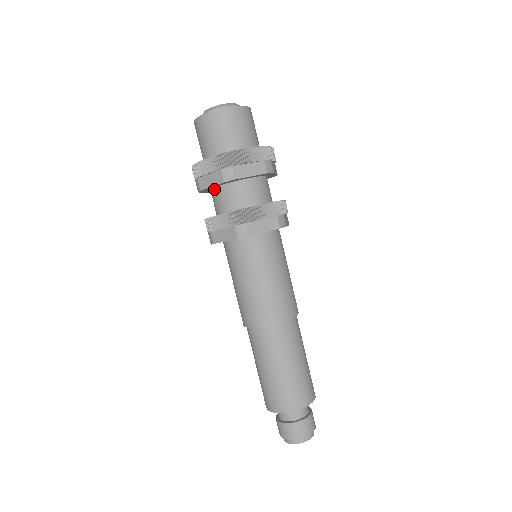
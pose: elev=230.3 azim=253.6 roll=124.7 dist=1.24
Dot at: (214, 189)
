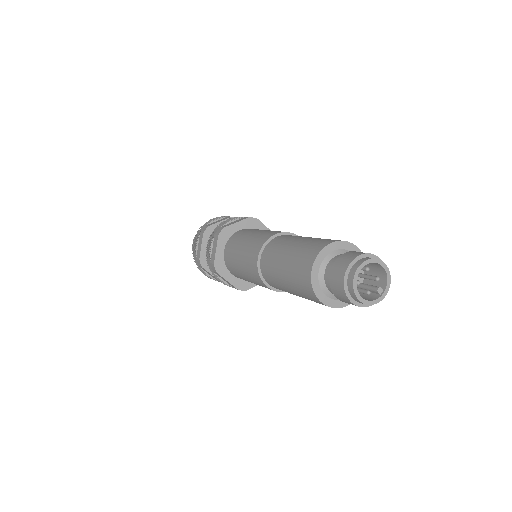
Dot at: occluded
